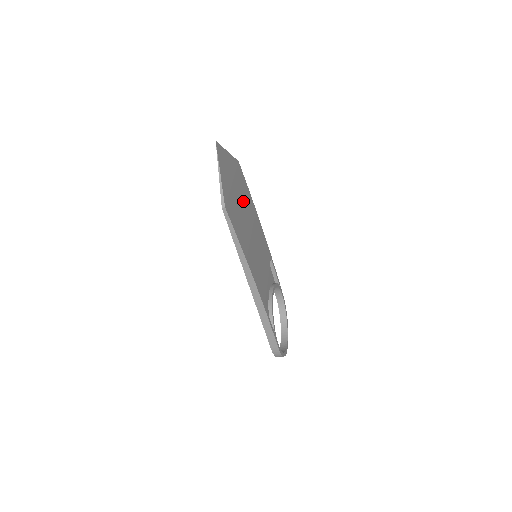
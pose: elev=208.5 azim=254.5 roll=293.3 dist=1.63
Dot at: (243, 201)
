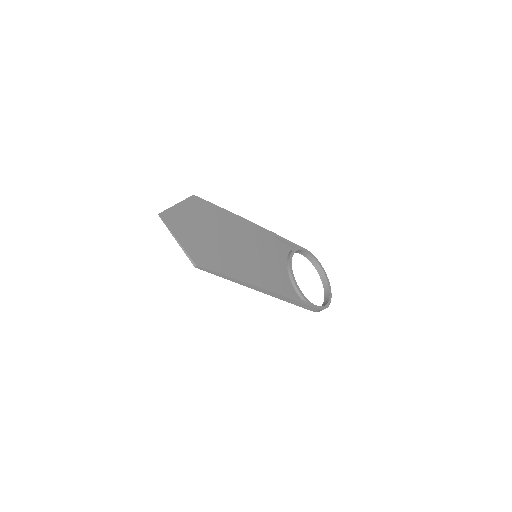
Dot at: (216, 229)
